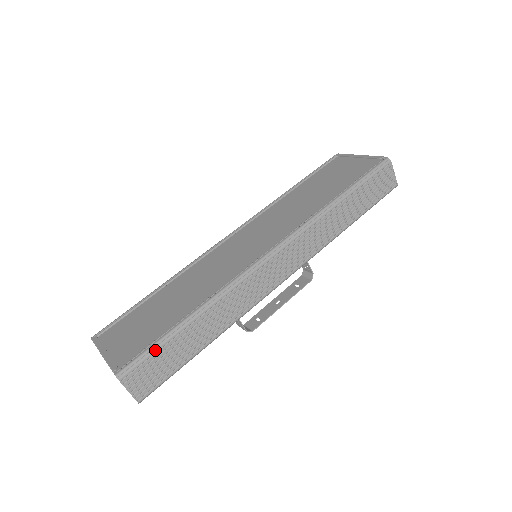
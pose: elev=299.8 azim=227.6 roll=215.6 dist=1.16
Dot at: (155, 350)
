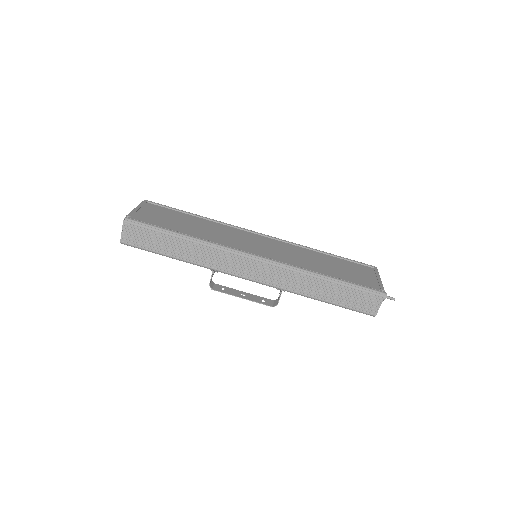
Dot at: (151, 229)
